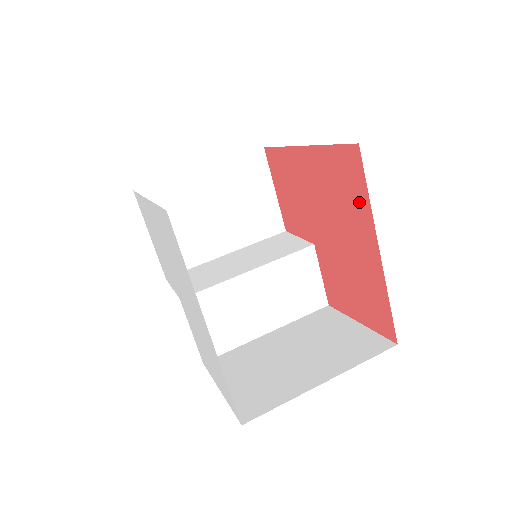
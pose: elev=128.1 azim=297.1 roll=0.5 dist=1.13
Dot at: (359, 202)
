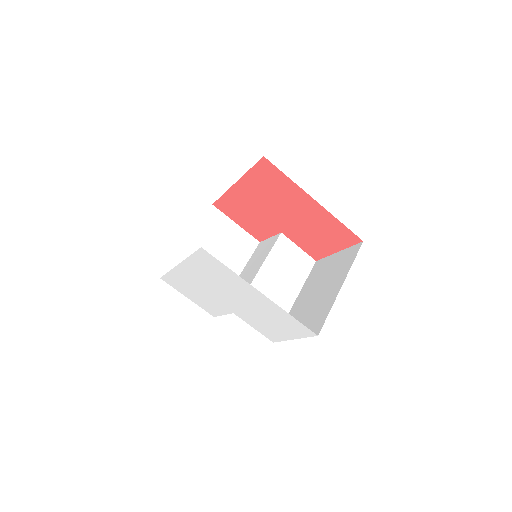
Dot at: (286, 185)
